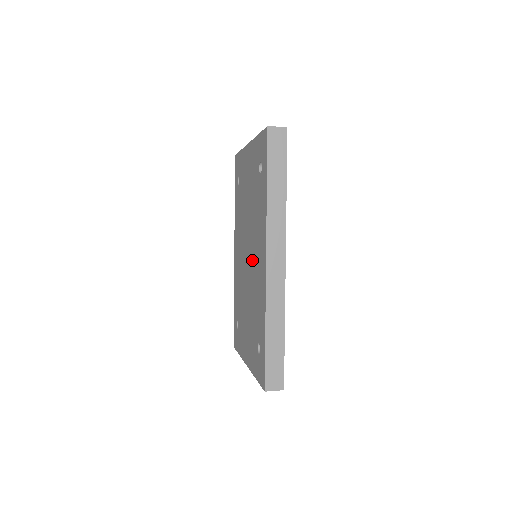
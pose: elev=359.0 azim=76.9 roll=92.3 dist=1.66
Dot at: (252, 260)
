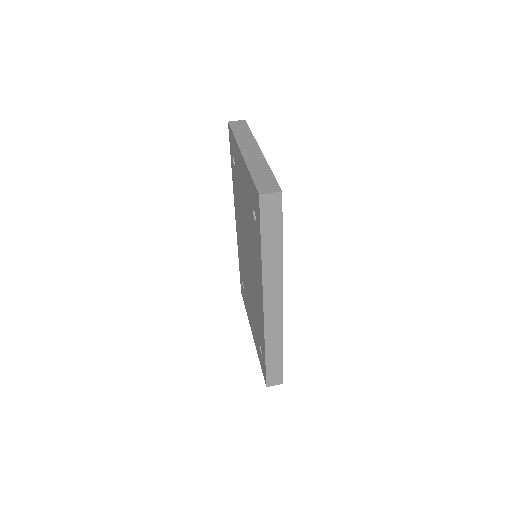
Dot at: (251, 273)
